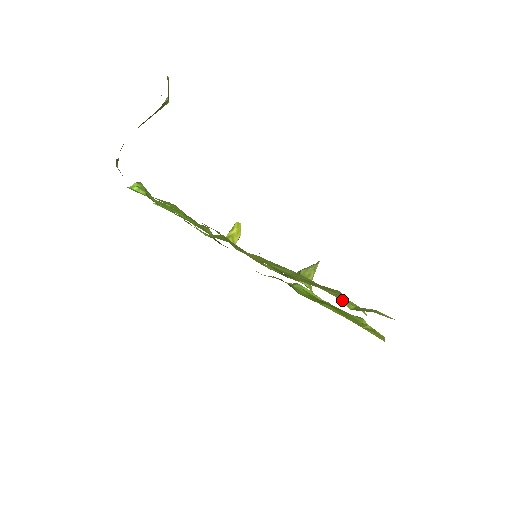
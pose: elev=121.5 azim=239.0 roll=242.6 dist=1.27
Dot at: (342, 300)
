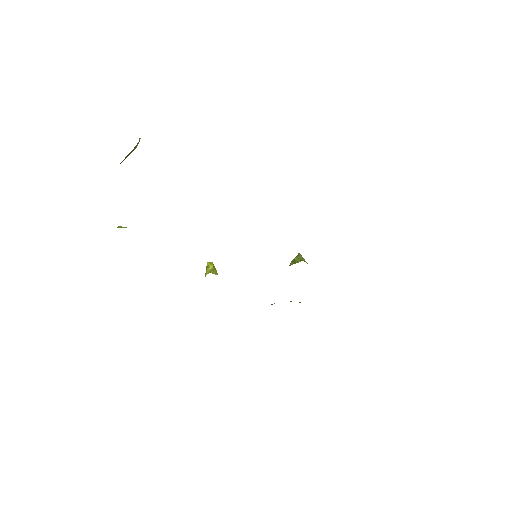
Dot at: occluded
